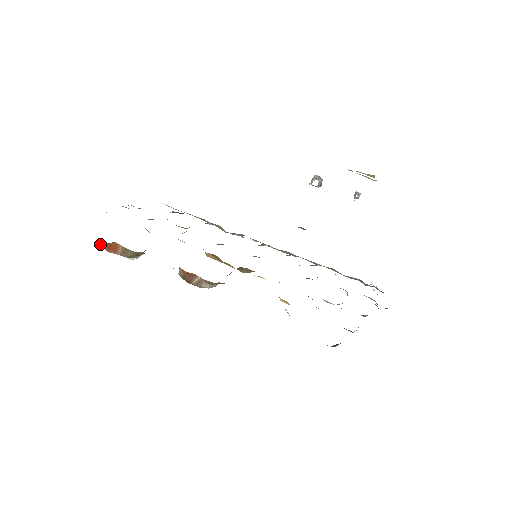
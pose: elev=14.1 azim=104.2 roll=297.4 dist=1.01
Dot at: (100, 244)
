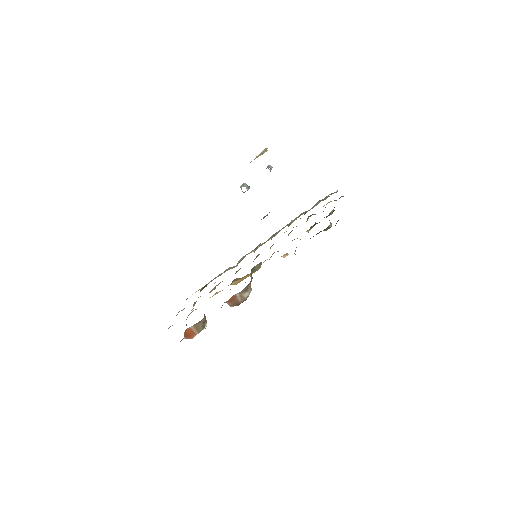
Dot at: occluded
